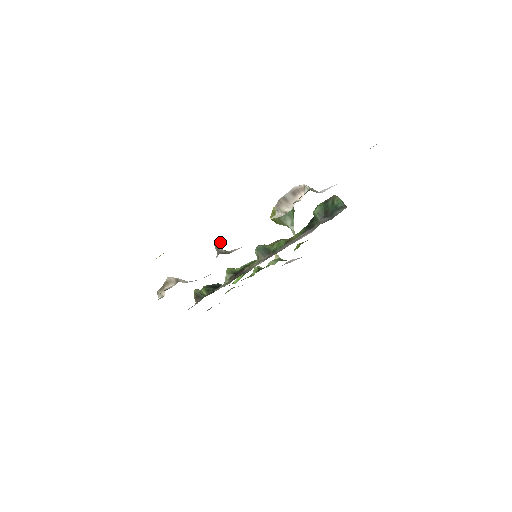
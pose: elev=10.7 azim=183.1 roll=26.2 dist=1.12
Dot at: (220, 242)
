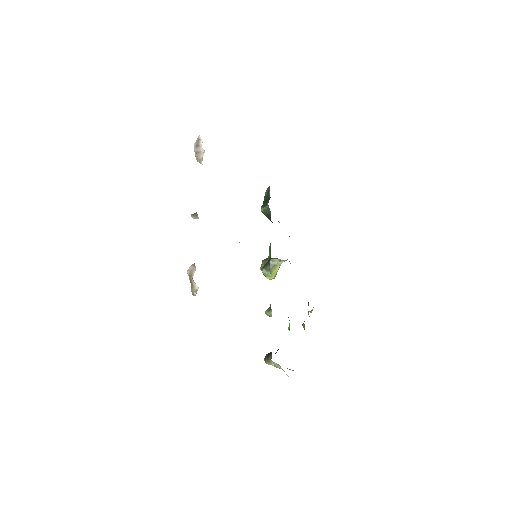
Dot at: (194, 214)
